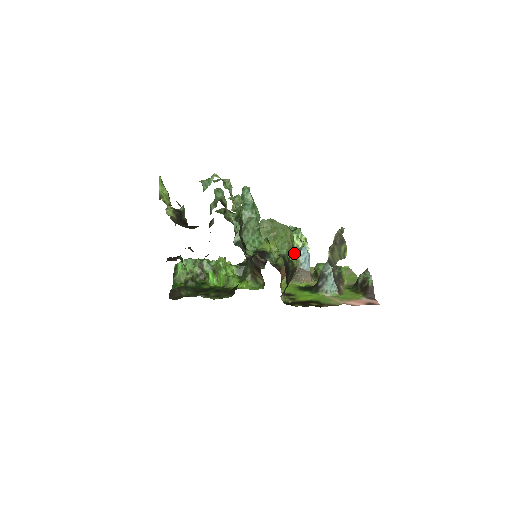
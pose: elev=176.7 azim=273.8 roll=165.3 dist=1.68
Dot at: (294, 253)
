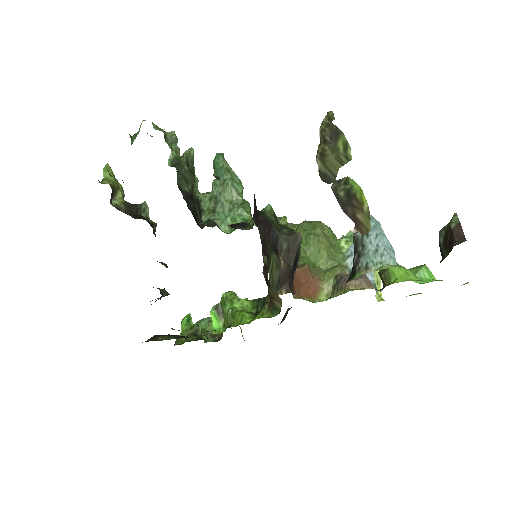
Dot at: (336, 256)
